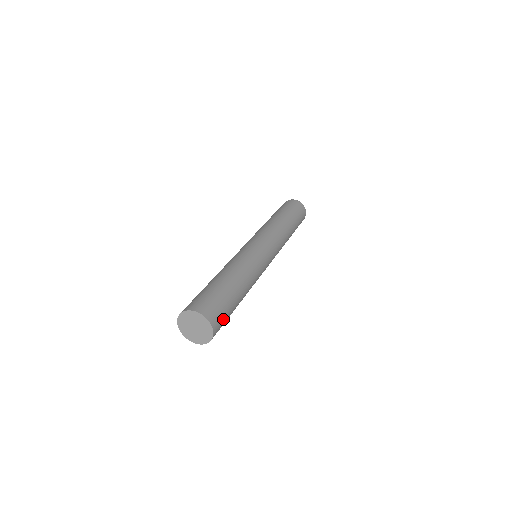
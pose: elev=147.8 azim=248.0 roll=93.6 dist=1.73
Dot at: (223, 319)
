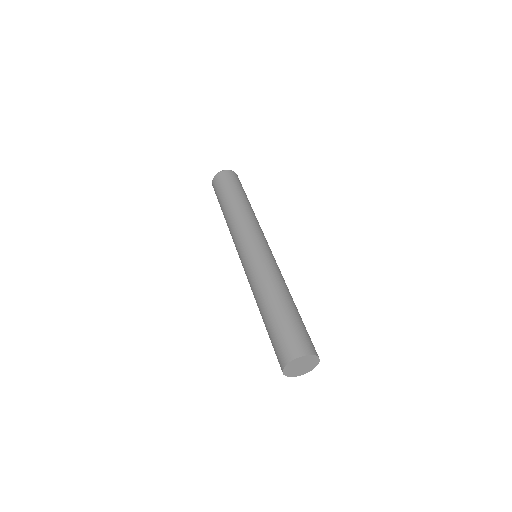
Dot at: occluded
